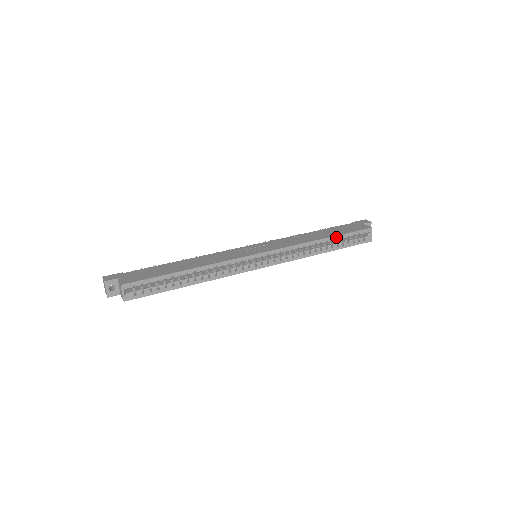
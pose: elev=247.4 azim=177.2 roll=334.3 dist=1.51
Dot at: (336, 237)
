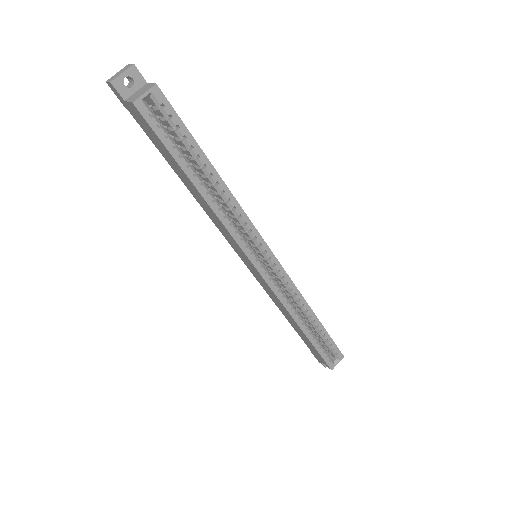
Dot at: (322, 327)
